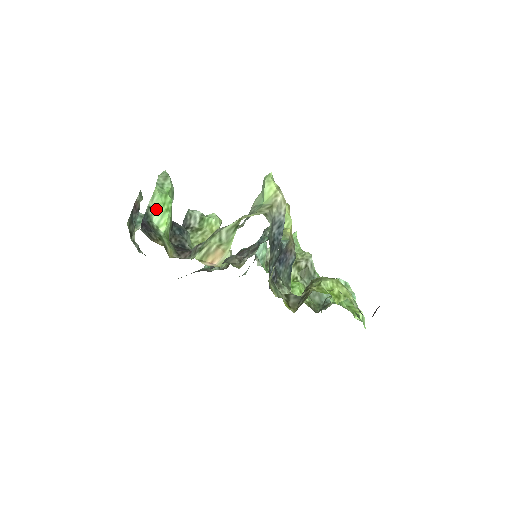
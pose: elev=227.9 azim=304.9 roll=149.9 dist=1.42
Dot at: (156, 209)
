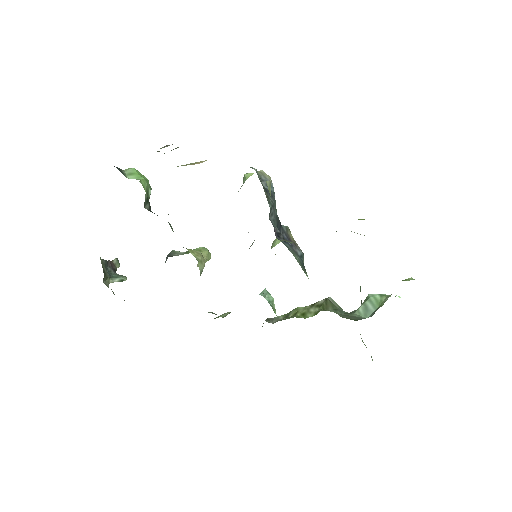
Dot at: (131, 174)
